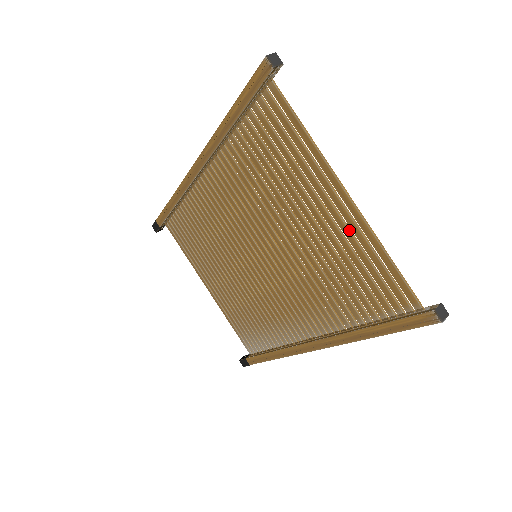
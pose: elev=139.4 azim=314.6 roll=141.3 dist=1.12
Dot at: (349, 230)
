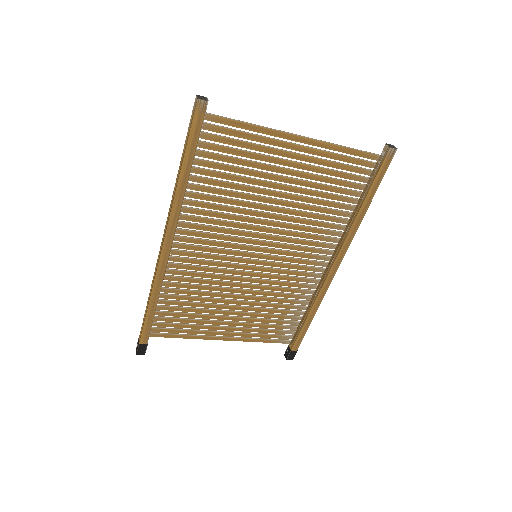
Dot at: (315, 157)
